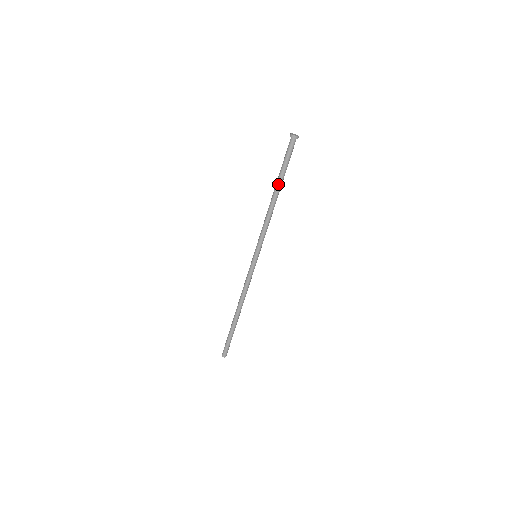
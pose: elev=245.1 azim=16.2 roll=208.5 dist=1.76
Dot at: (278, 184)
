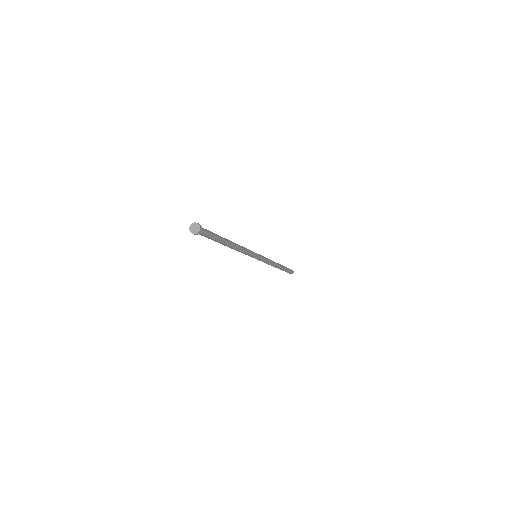
Dot at: occluded
